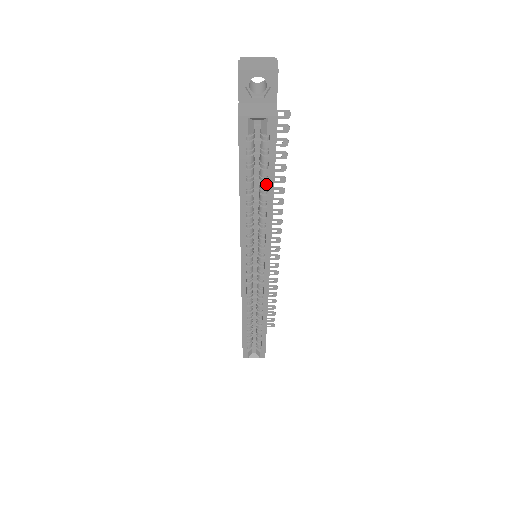
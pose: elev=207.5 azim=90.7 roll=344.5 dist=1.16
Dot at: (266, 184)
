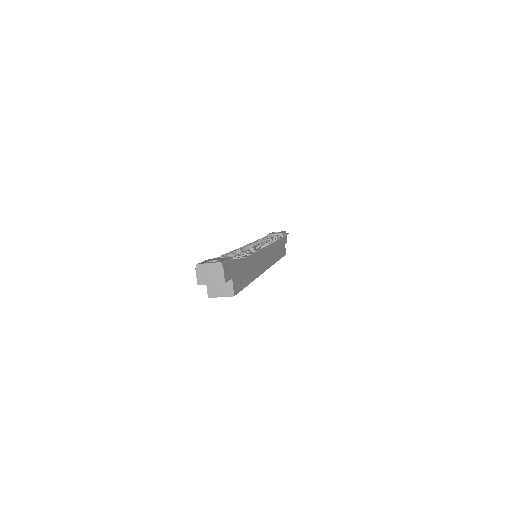
Dot at: occluded
